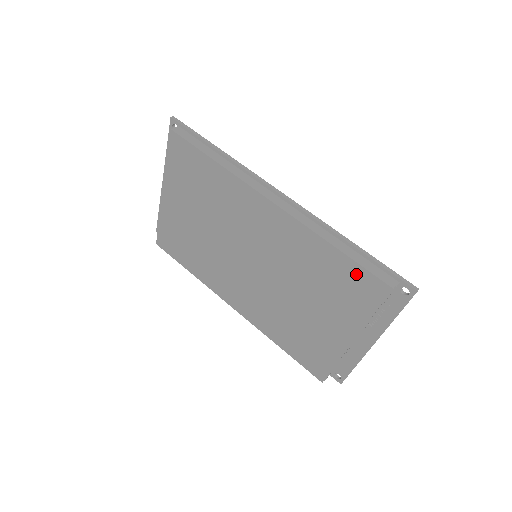
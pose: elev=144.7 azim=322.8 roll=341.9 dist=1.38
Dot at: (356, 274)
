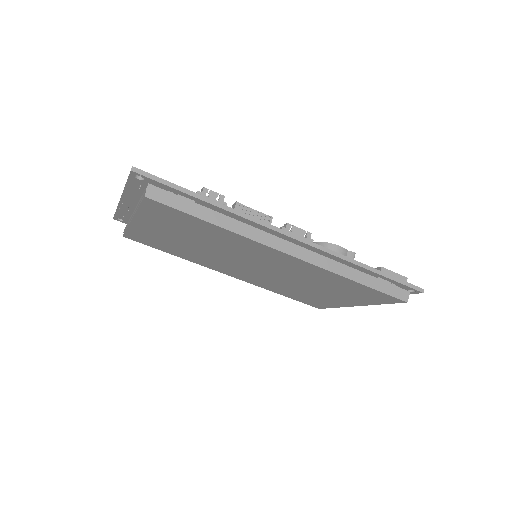
Dot at: (373, 293)
